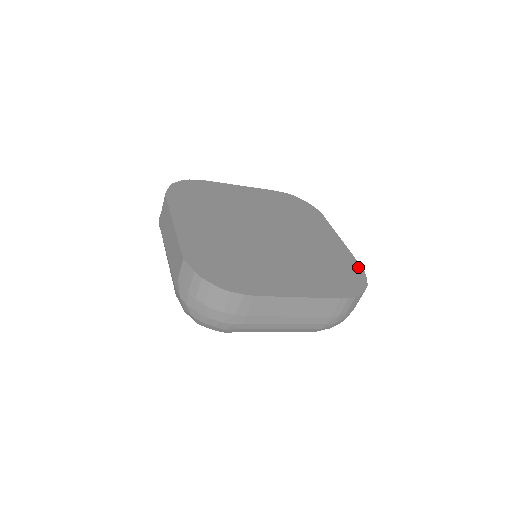
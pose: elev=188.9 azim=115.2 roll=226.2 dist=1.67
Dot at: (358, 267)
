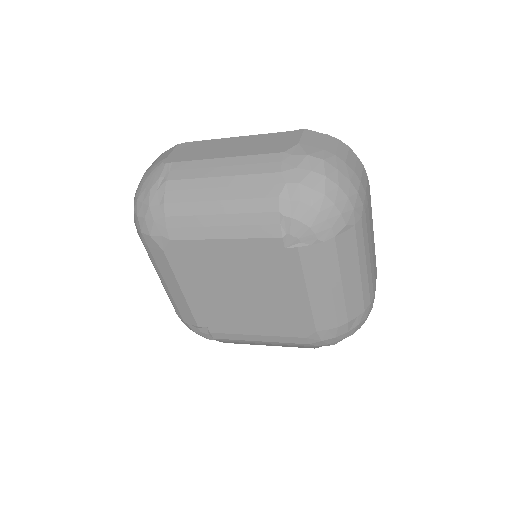
Dot at: occluded
